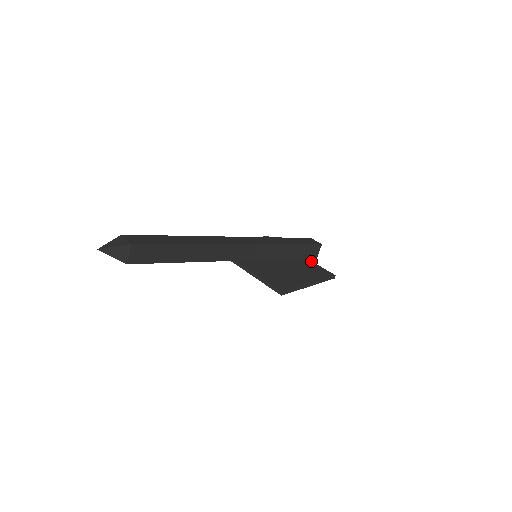
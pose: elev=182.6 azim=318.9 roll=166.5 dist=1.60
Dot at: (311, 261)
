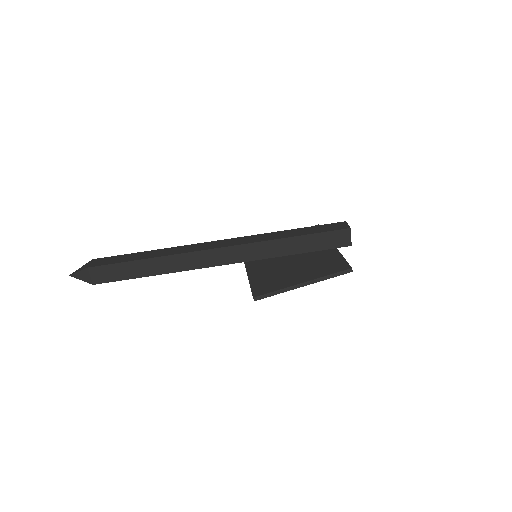
Dot at: (338, 251)
